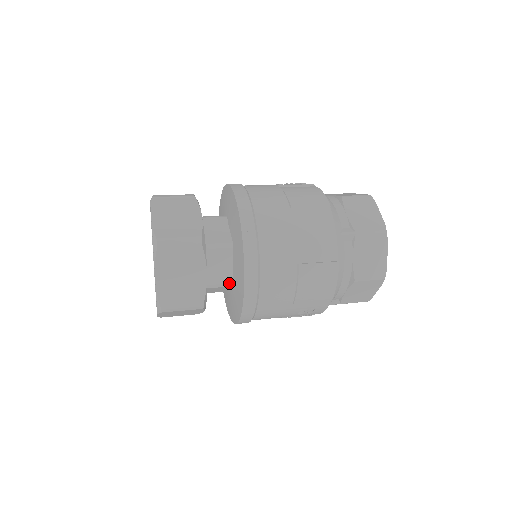
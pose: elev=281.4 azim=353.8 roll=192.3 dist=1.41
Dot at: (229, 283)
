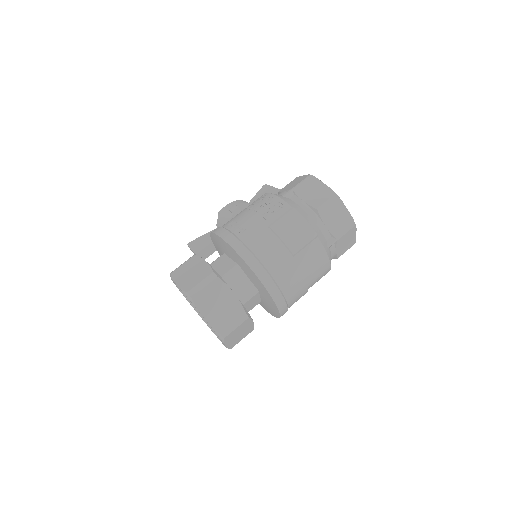
Dot at: occluded
